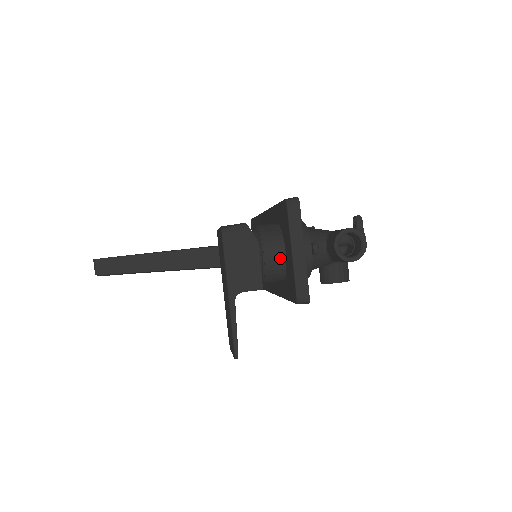
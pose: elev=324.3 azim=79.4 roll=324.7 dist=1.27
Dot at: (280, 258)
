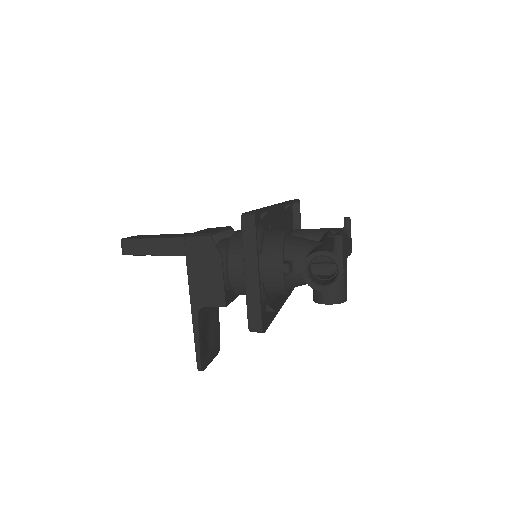
Dot at: occluded
